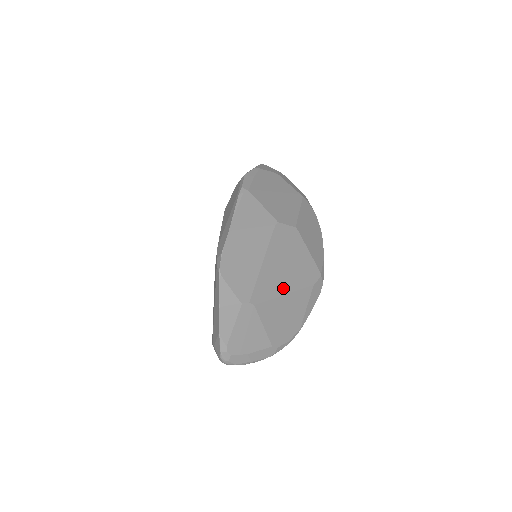
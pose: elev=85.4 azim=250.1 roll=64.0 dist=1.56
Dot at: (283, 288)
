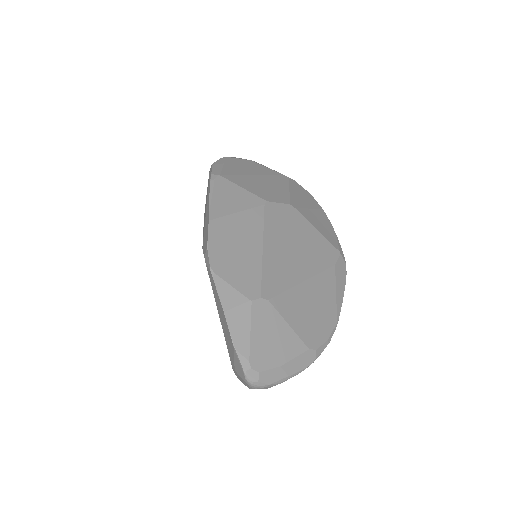
Dot at: (298, 274)
